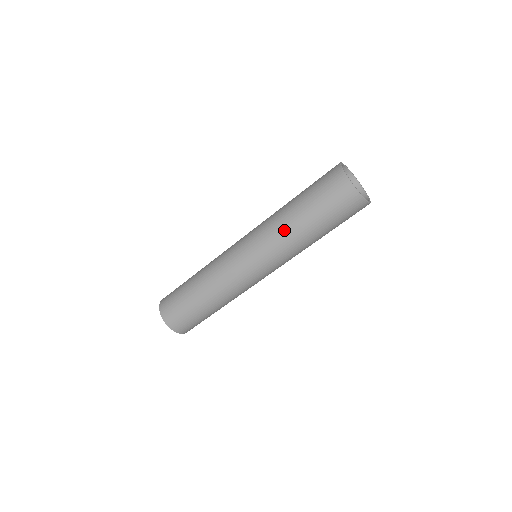
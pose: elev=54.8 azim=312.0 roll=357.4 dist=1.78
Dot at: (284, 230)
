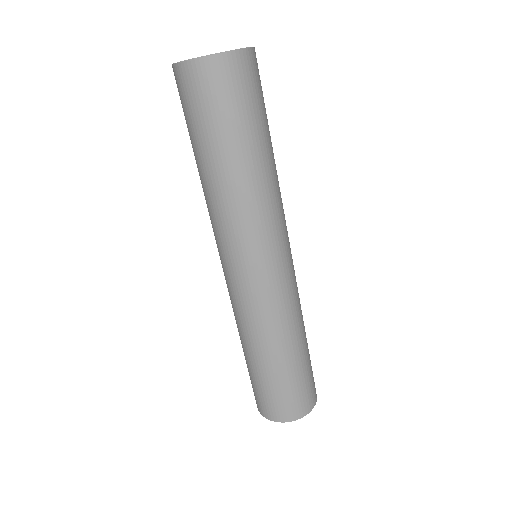
Dot at: (244, 196)
